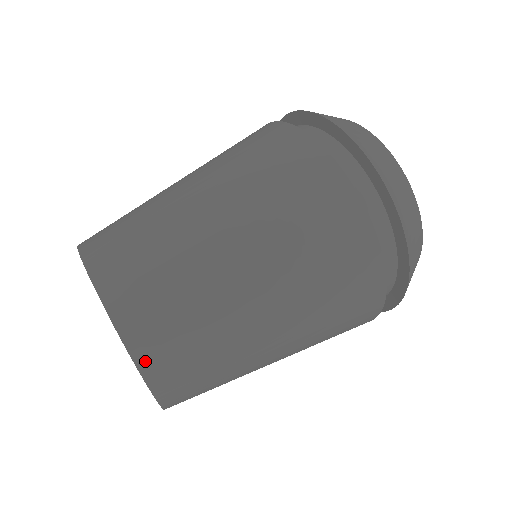
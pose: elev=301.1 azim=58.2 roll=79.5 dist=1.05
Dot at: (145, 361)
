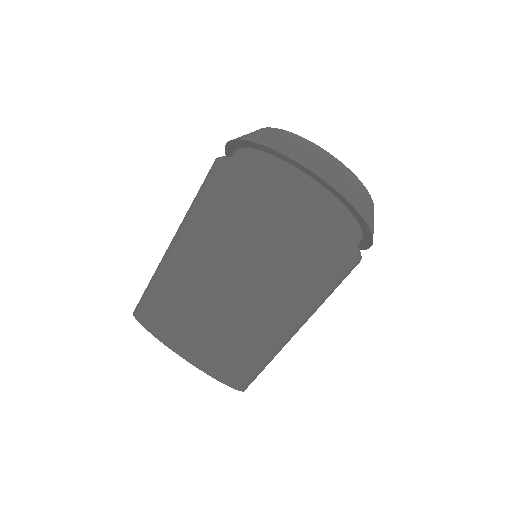
Dot at: occluded
